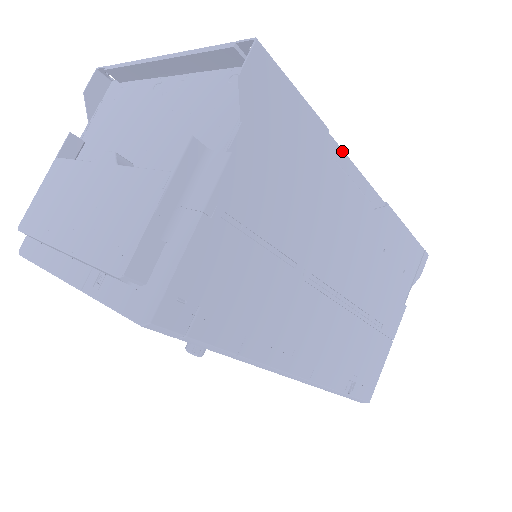
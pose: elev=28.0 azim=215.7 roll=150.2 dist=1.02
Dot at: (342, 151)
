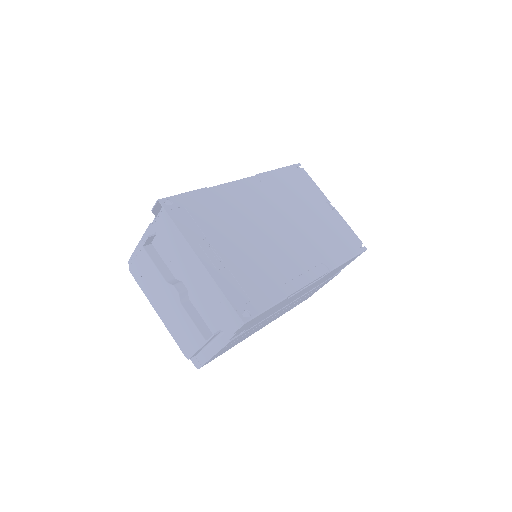
Dot at: (296, 291)
